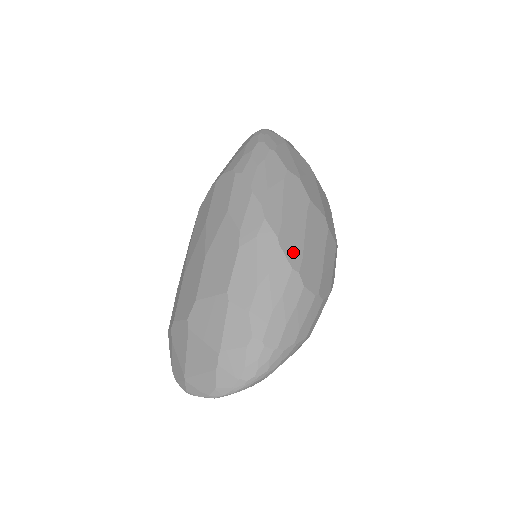
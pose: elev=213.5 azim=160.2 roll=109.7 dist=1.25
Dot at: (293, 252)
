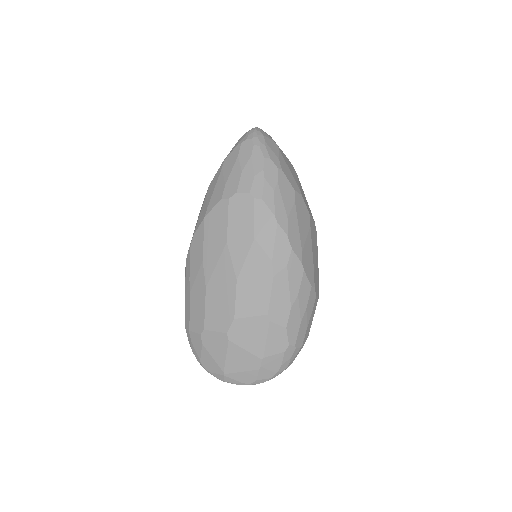
Dot at: (310, 271)
